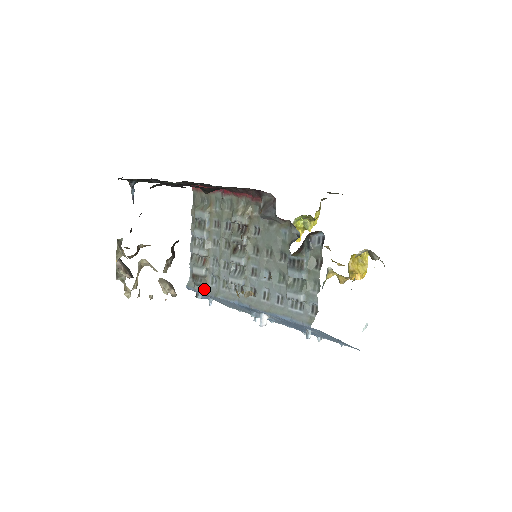
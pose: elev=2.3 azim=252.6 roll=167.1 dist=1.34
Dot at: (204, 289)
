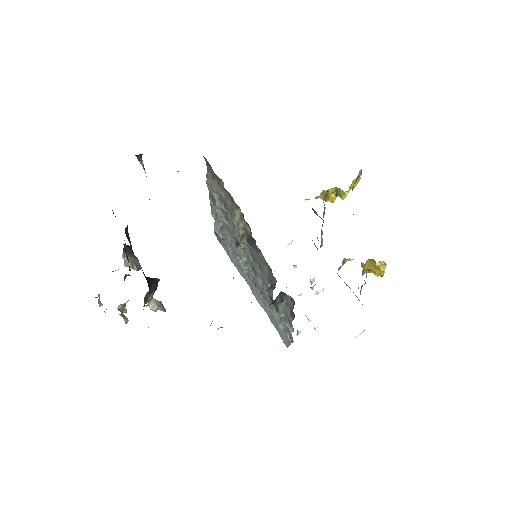
Dot at: (225, 246)
